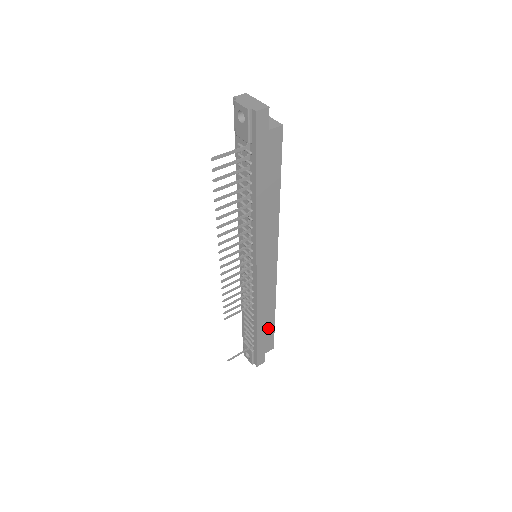
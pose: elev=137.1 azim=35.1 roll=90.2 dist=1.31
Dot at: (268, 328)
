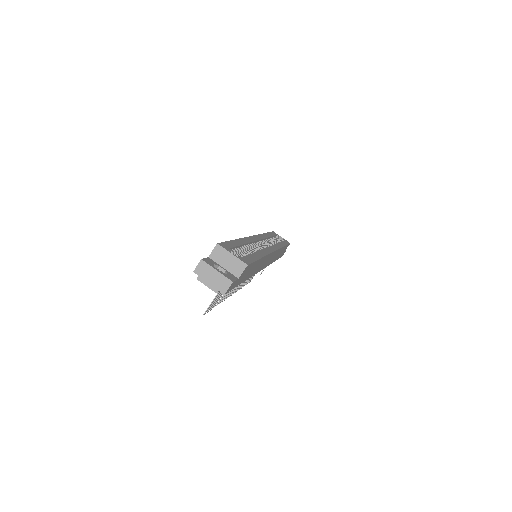
Dot at: (282, 251)
